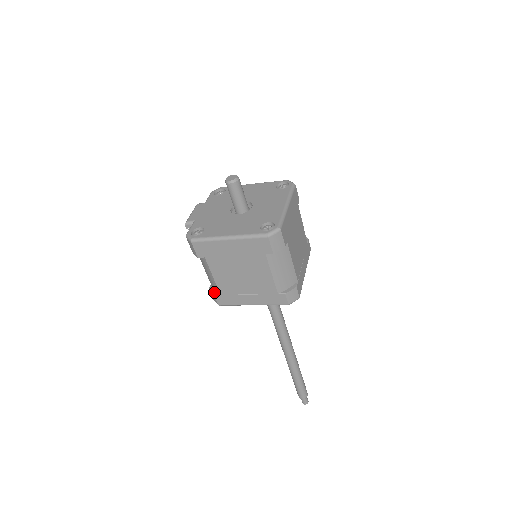
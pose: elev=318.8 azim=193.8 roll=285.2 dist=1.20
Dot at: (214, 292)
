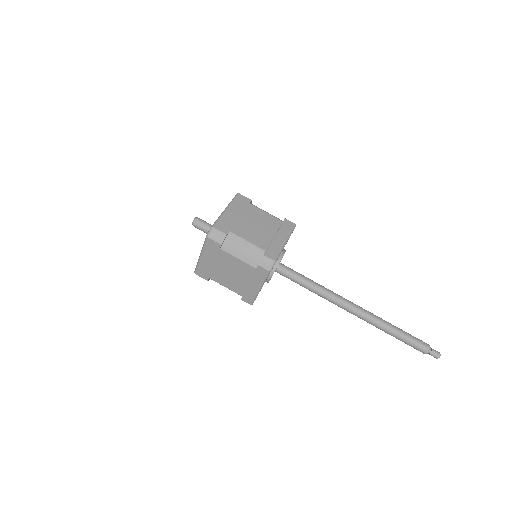
Dot at: (241, 298)
